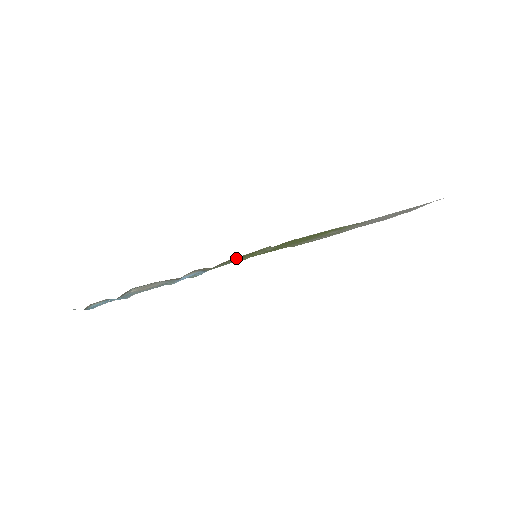
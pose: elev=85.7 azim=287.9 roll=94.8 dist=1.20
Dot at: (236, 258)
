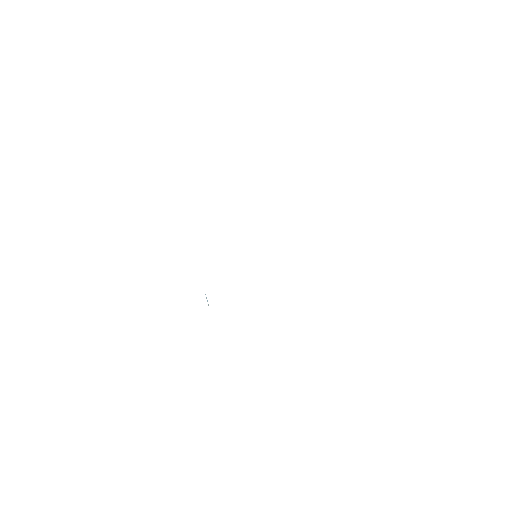
Dot at: occluded
